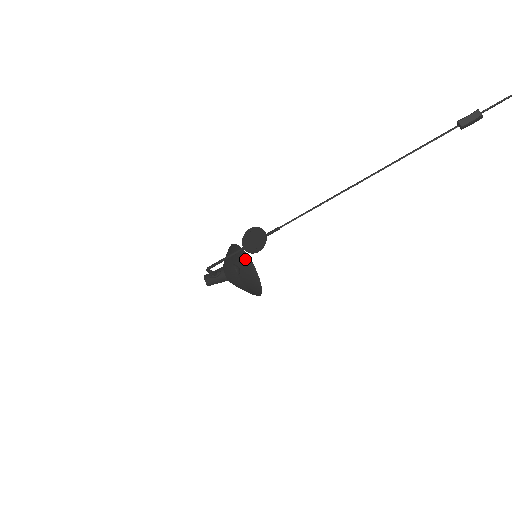
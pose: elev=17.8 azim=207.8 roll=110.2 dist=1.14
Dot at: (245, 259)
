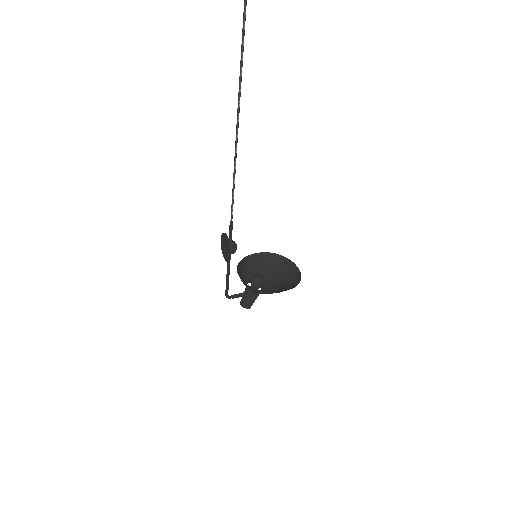
Dot at: (277, 259)
